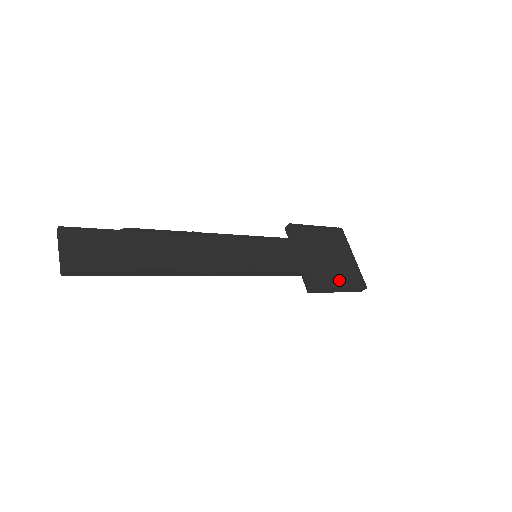
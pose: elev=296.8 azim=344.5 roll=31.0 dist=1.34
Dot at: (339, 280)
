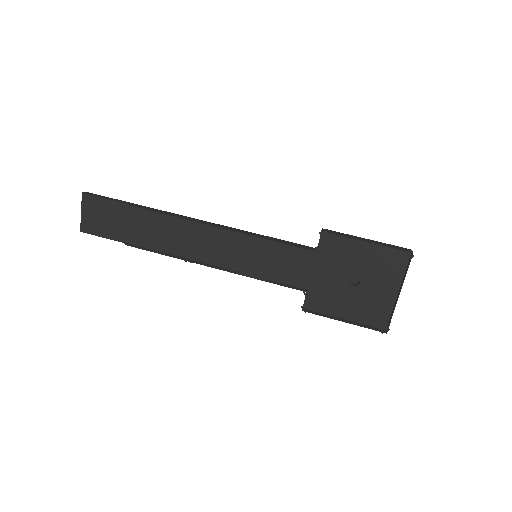
Dot at: (353, 310)
